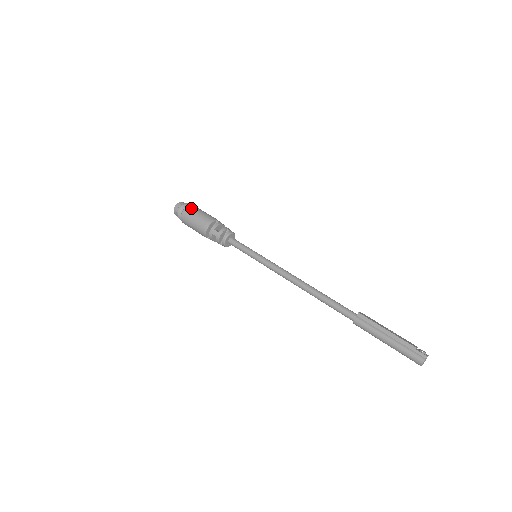
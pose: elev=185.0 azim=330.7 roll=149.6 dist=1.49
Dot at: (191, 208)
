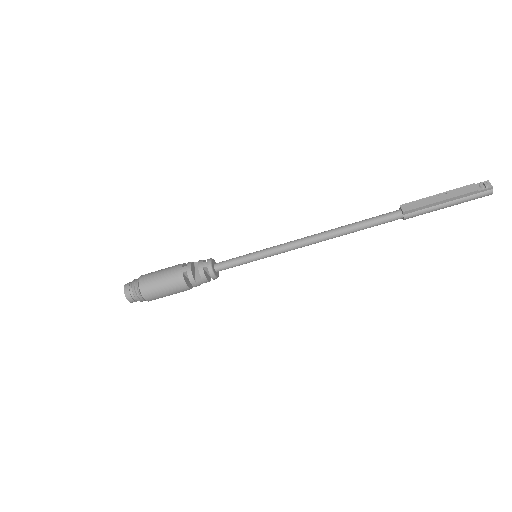
Dot at: (146, 290)
